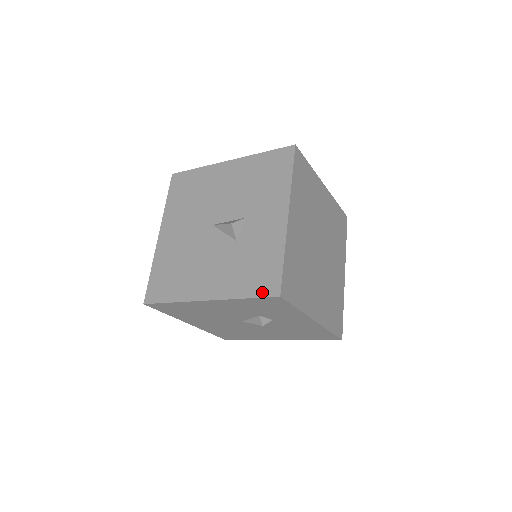
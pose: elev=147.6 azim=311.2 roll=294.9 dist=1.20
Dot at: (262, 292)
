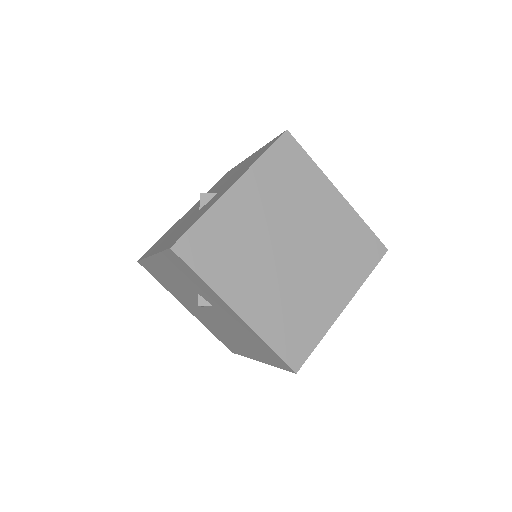
Dot at: (169, 246)
